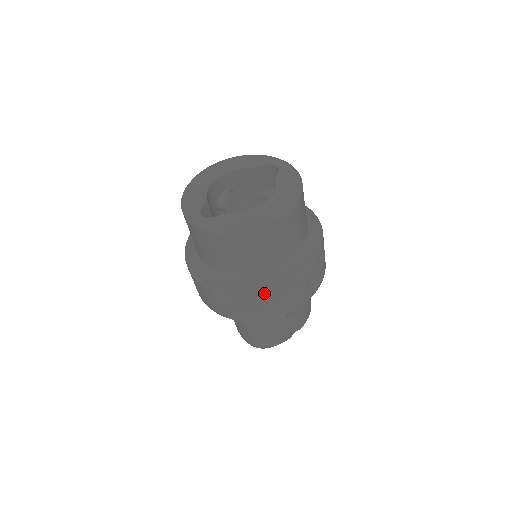
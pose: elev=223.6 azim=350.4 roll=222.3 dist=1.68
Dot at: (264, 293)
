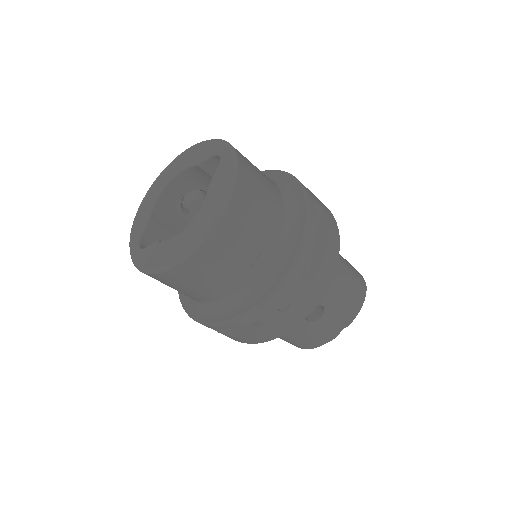
Dot at: (228, 324)
